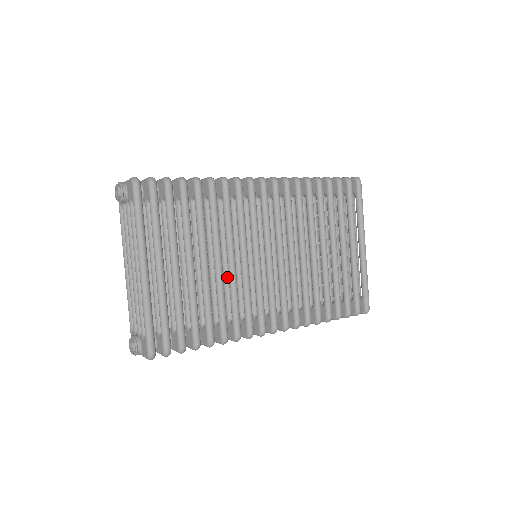
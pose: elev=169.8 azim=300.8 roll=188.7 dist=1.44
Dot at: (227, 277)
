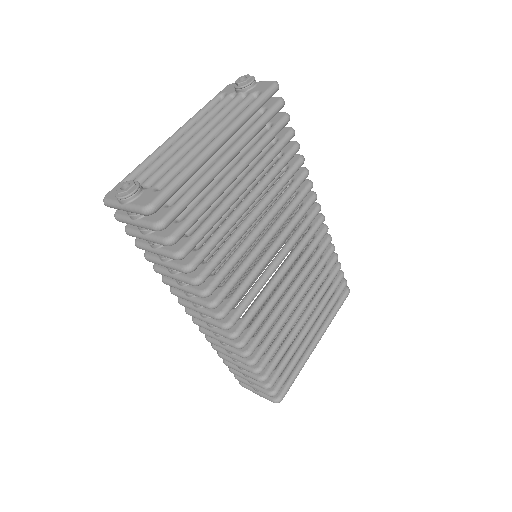
Dot at: (241, 238)
